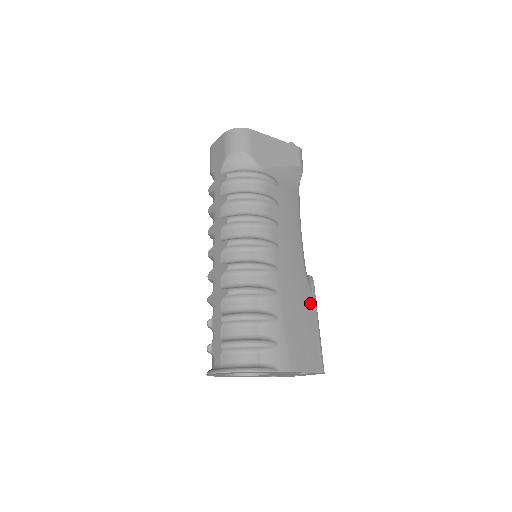
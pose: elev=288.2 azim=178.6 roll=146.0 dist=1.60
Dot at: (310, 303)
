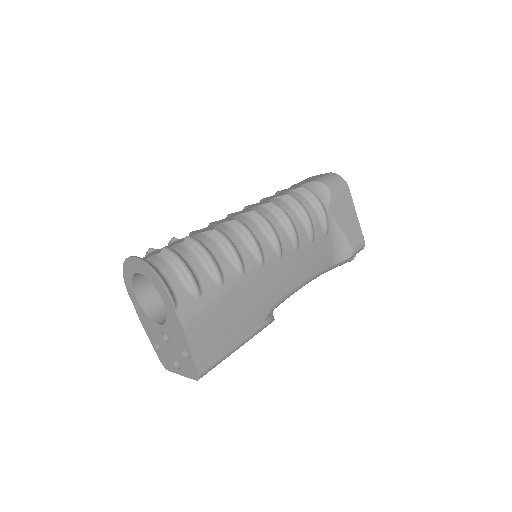
Dot at: (253, 324)
